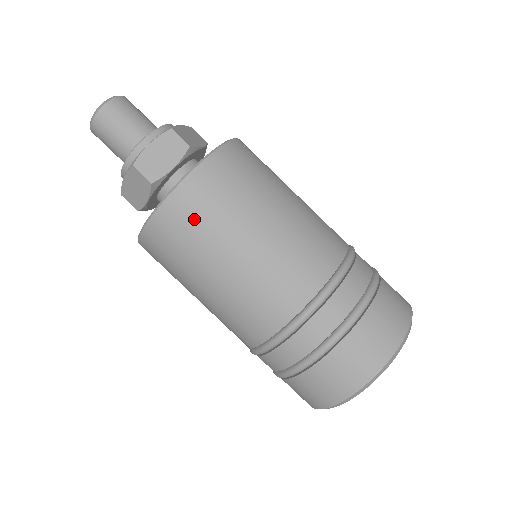
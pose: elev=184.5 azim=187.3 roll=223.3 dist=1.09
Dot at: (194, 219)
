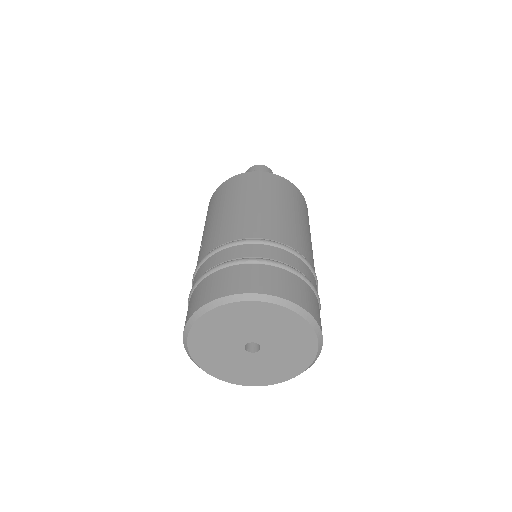
Dot at: (261, 182)
